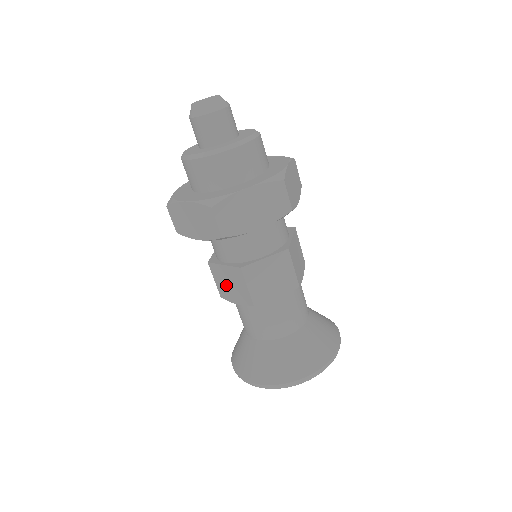
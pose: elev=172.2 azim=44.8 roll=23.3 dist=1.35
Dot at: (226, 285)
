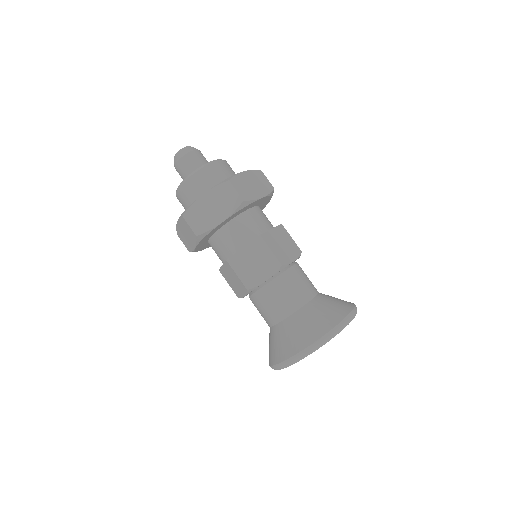
Dot at: (232, 283)
